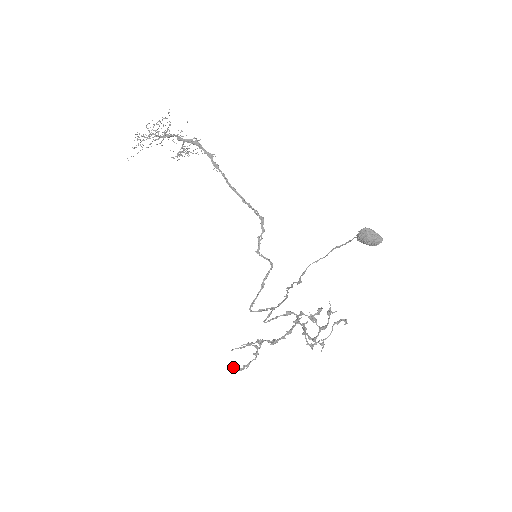
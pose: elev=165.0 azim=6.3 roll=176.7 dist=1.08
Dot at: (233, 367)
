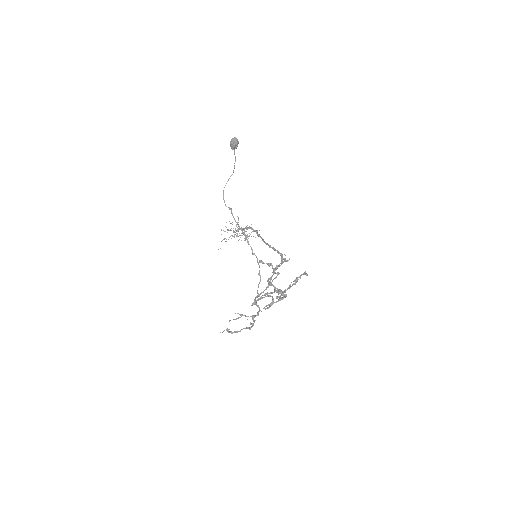
Dot at: occluded
